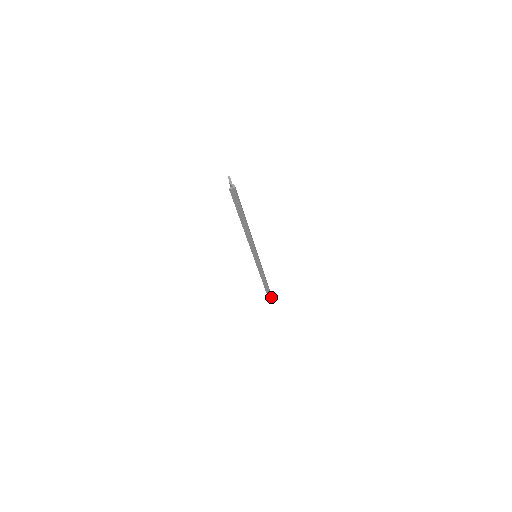
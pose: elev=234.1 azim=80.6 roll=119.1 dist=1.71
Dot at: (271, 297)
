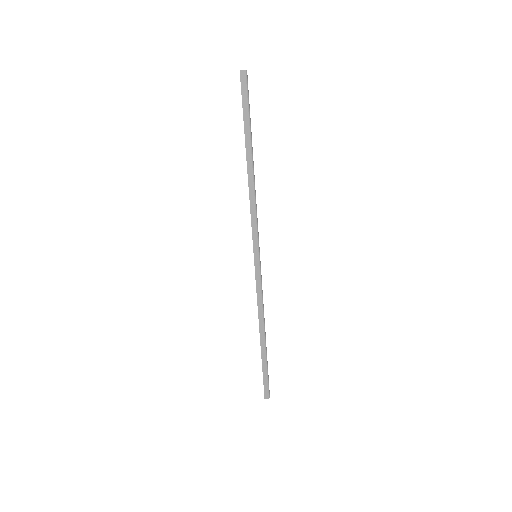
Dot at: (268, 384)
